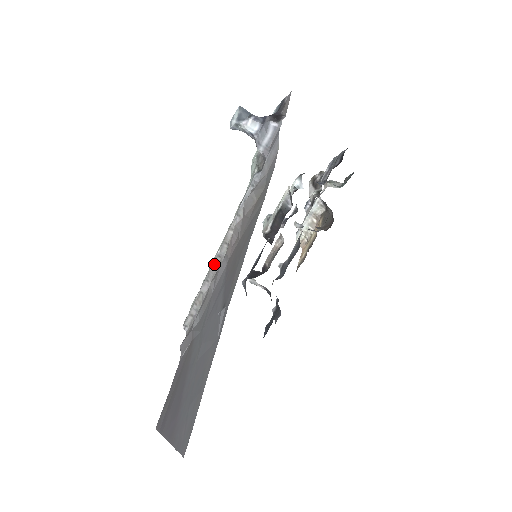
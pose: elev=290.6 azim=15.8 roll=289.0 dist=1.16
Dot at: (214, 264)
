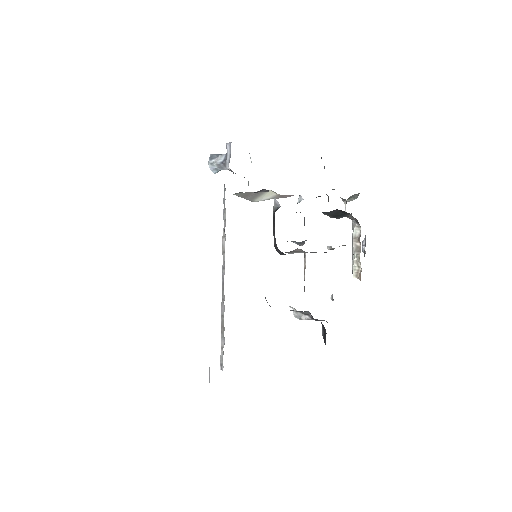
Dot at: (223, 279)
